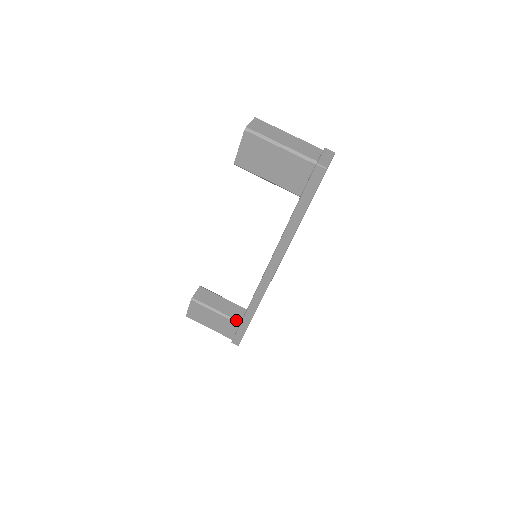
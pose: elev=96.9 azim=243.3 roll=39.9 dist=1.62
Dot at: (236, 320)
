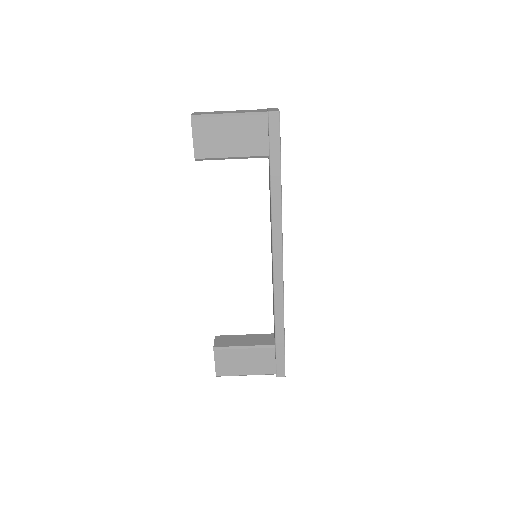
Dot at: (269, 345)
